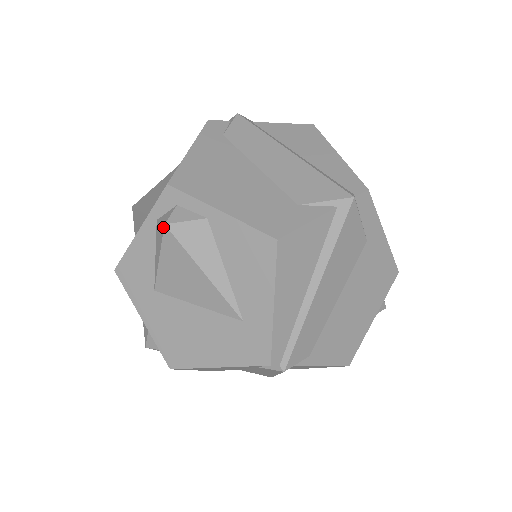
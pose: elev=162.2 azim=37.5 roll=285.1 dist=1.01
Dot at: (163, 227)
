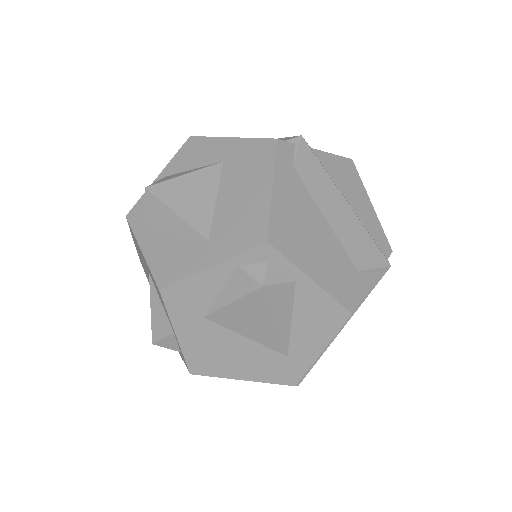
Dot at: (258, 287)
